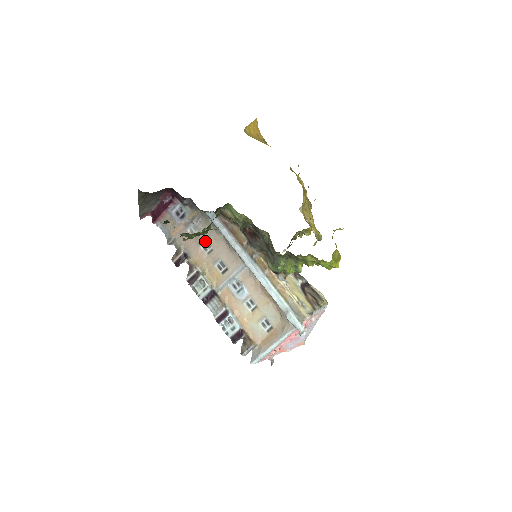
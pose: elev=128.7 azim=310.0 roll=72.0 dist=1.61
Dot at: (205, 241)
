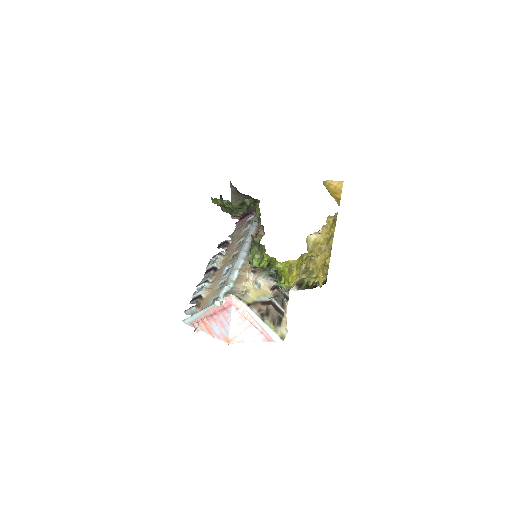
Dot at: (243, 238)
